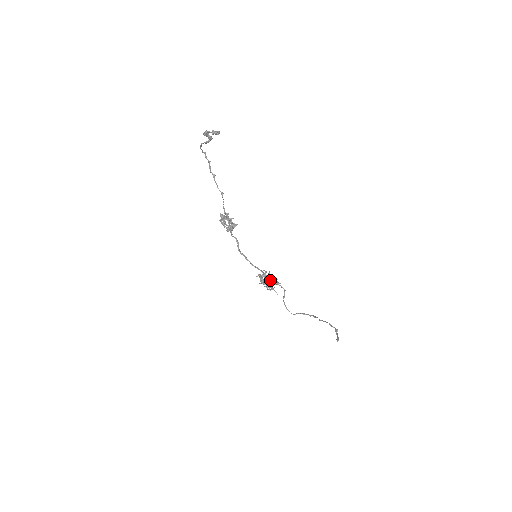
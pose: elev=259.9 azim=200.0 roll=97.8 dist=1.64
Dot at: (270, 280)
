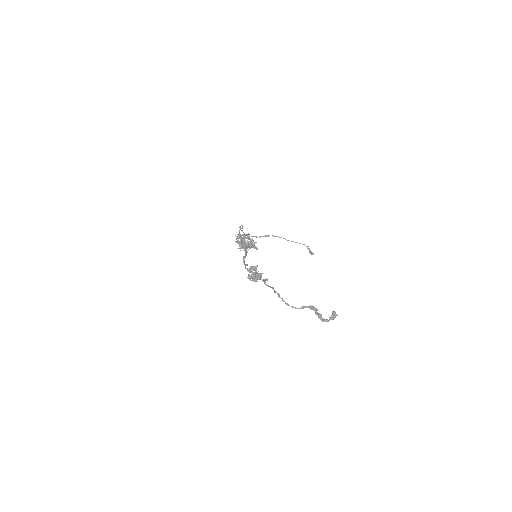
Dot at: occluded
